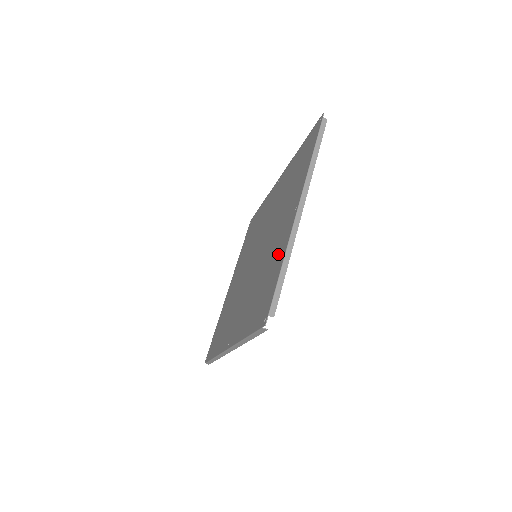
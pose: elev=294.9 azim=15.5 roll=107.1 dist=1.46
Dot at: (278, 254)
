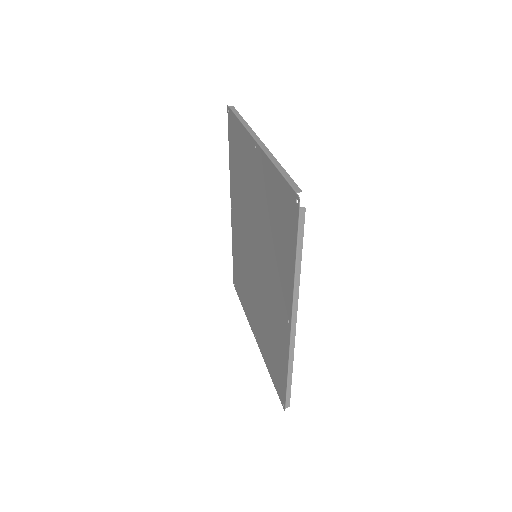
Dot at: (268, 182)
